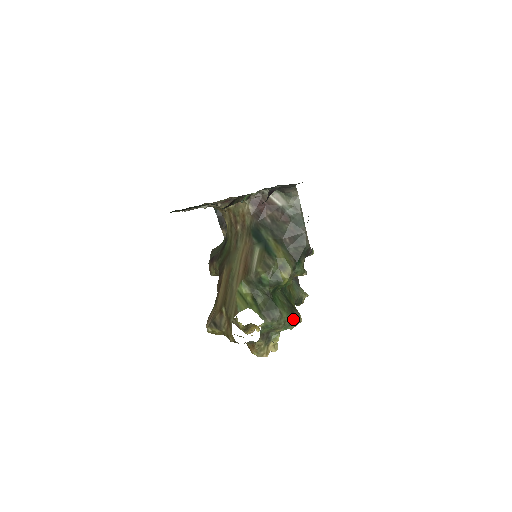
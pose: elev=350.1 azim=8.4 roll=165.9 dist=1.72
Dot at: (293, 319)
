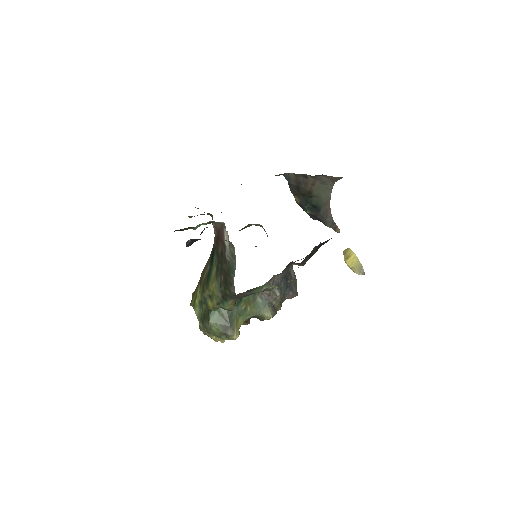
Dot at: (224, 334)
